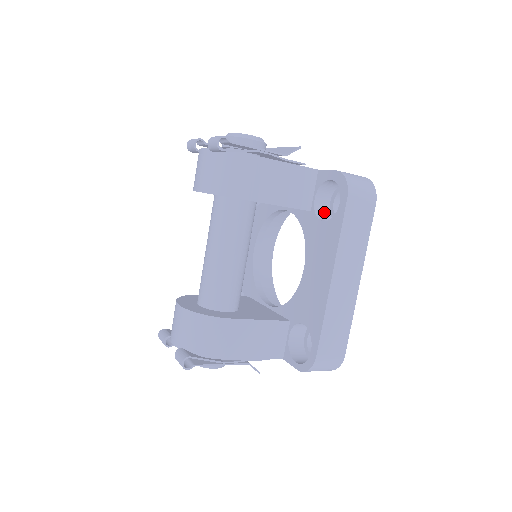
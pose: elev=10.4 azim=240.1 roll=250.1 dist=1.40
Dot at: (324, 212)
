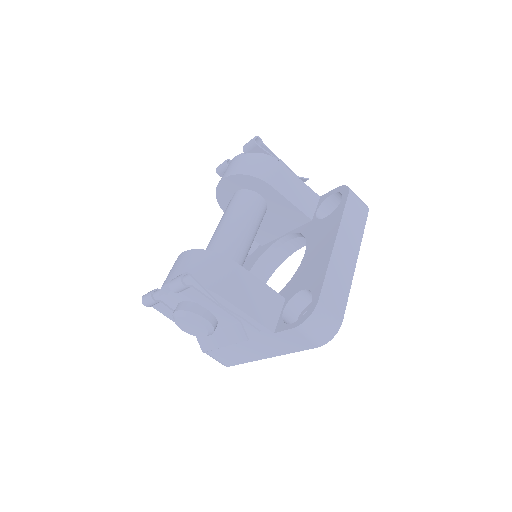
Dot at: occluded
